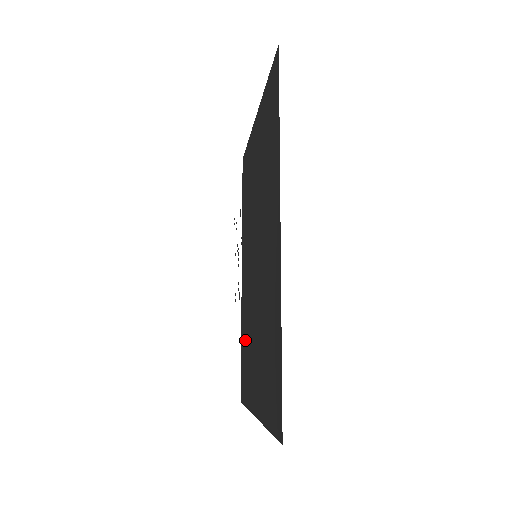
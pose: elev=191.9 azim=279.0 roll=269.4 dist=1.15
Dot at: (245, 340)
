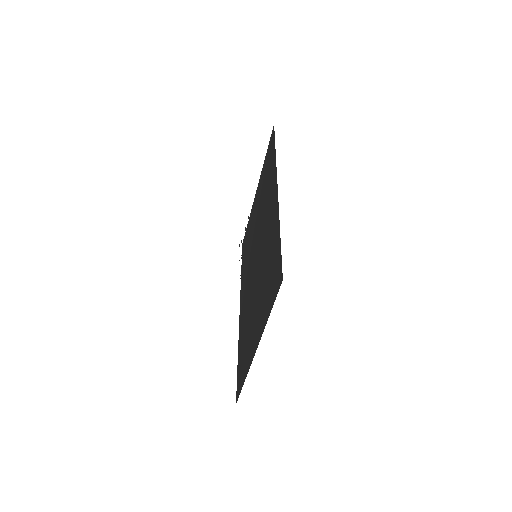
Dot at: (243, 340)
